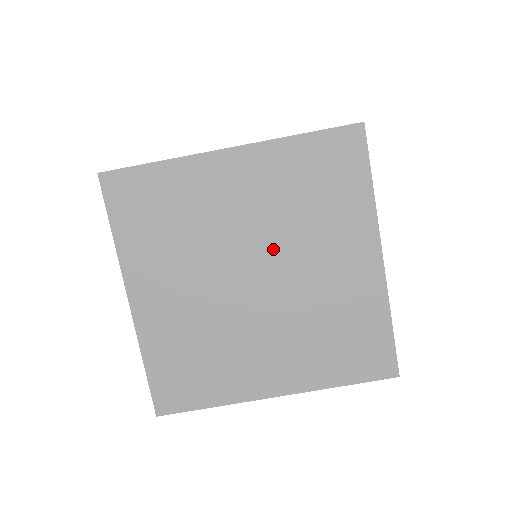
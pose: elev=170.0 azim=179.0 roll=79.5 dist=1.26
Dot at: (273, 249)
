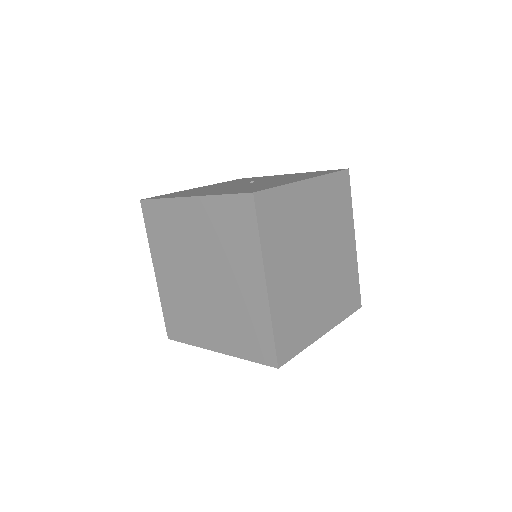
Dot at: (323, 240)
